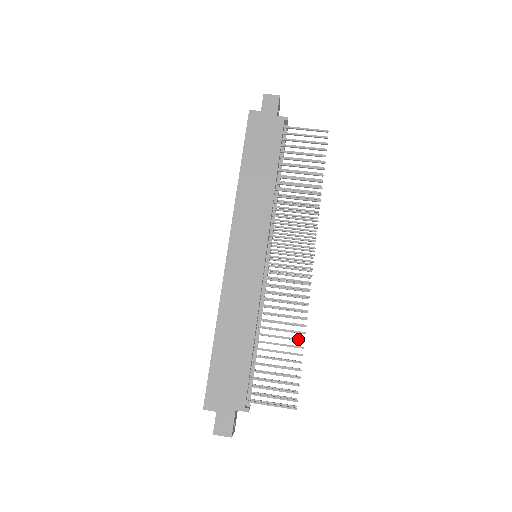
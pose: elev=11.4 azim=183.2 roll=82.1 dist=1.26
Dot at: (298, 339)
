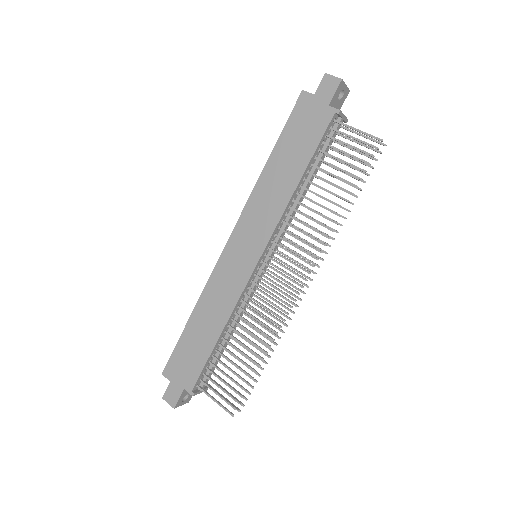
Dot at: (258, 356)
